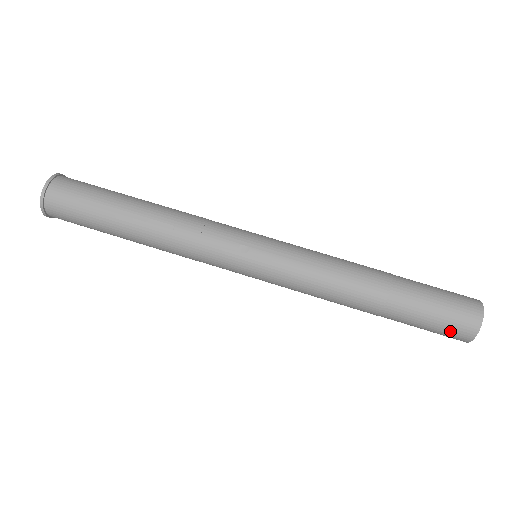
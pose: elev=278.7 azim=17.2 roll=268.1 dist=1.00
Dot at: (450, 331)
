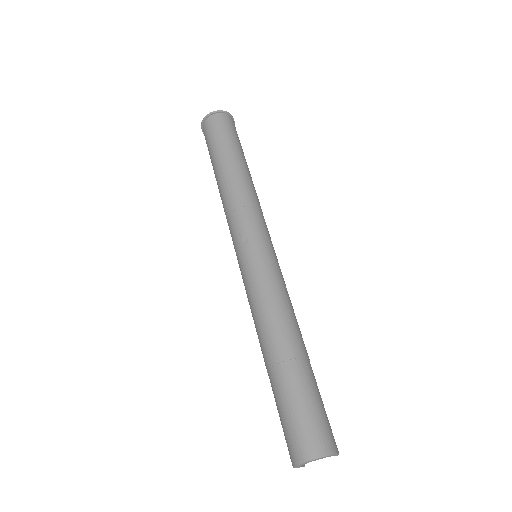
Dot at: (287, 440)
